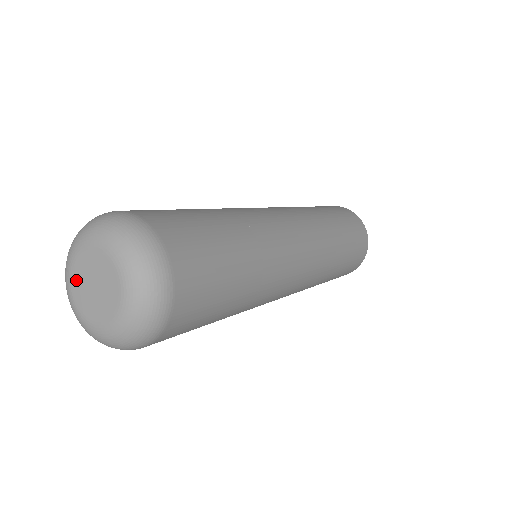
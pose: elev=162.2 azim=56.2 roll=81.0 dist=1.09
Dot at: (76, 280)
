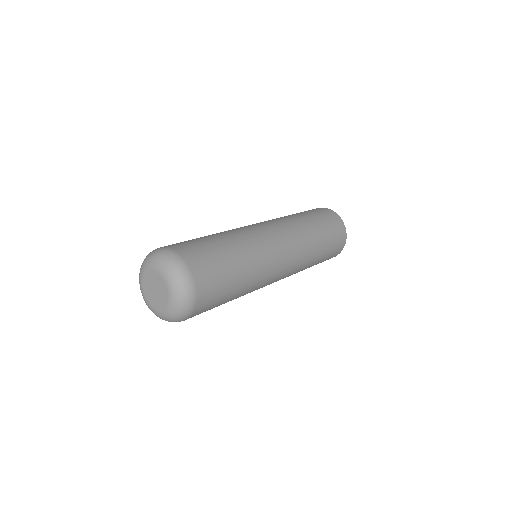
Dot at: (147, 294)
